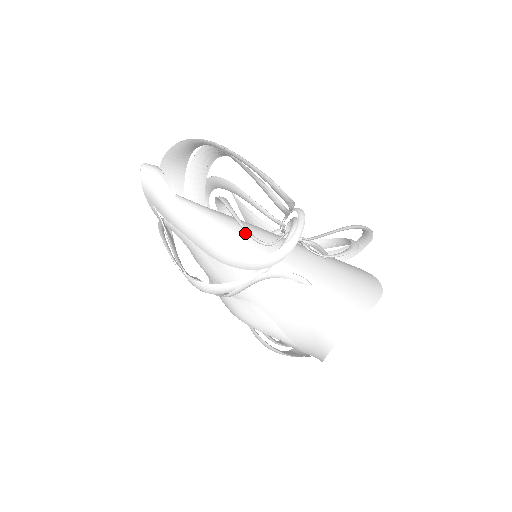
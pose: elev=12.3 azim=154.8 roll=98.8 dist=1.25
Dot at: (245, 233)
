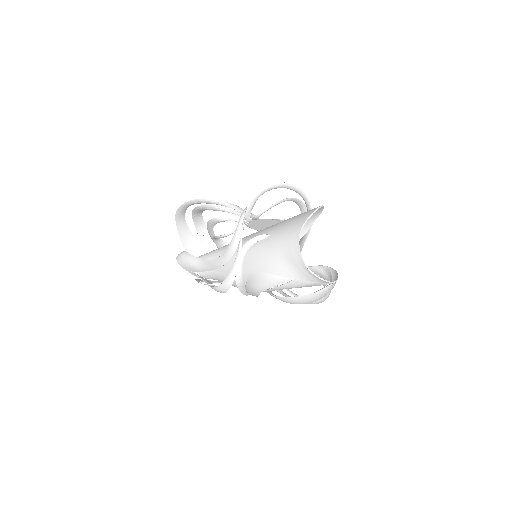
Dot at: occluded
